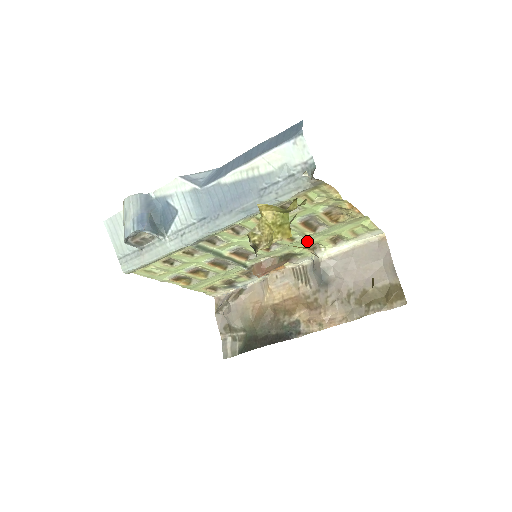
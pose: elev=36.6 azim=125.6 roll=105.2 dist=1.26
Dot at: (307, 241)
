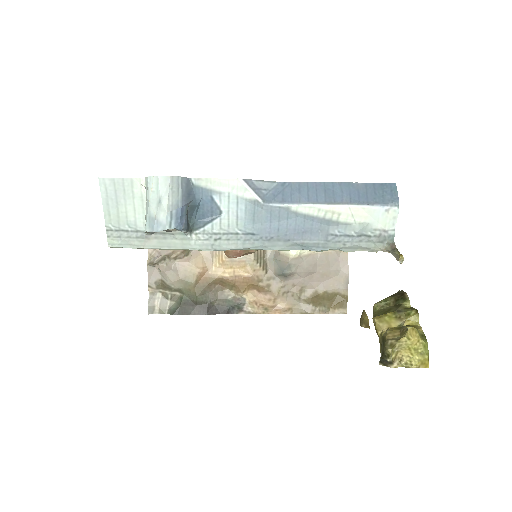
Dot at: occluded
